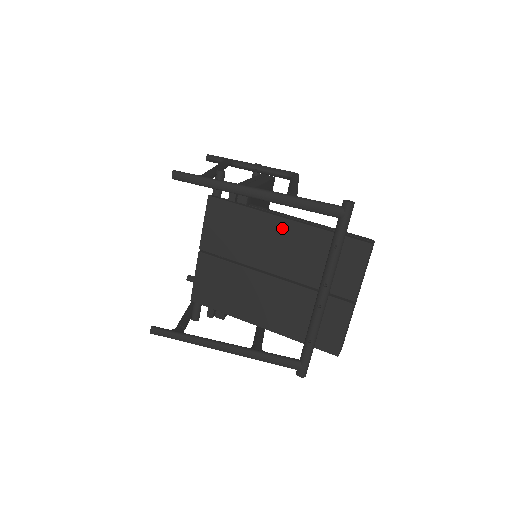
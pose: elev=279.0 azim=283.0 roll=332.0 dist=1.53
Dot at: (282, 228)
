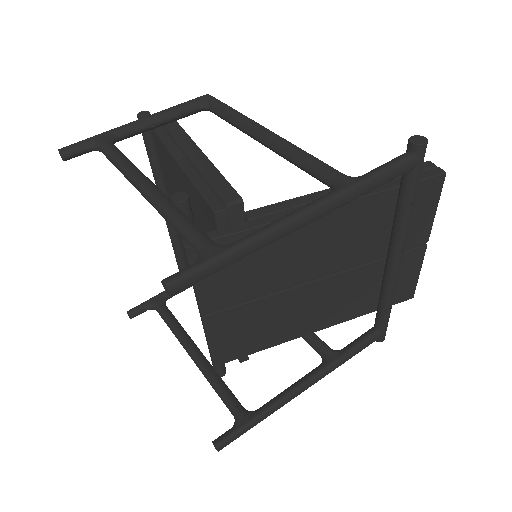
Dot at: (322, 222)
